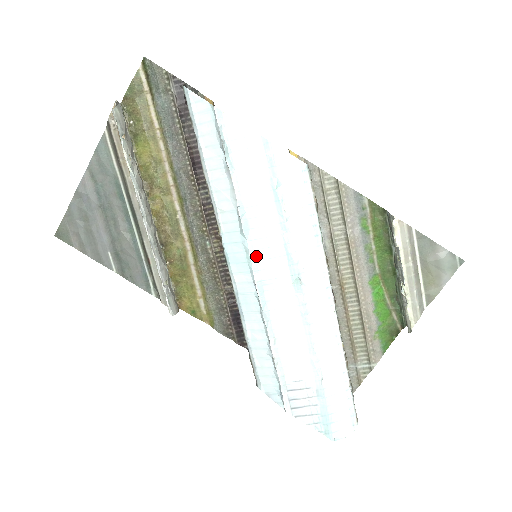
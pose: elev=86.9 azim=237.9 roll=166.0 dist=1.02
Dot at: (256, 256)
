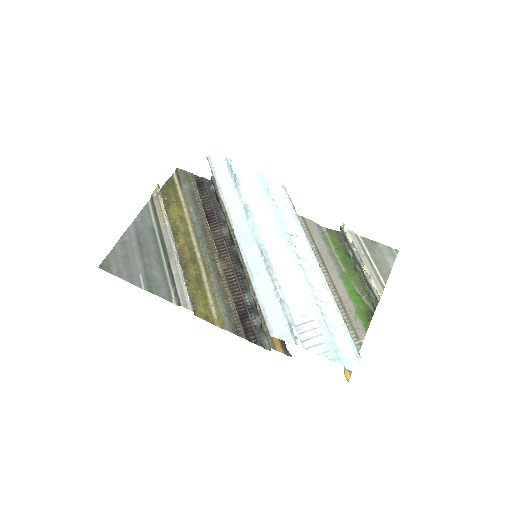
Dot at: (259, 231)
